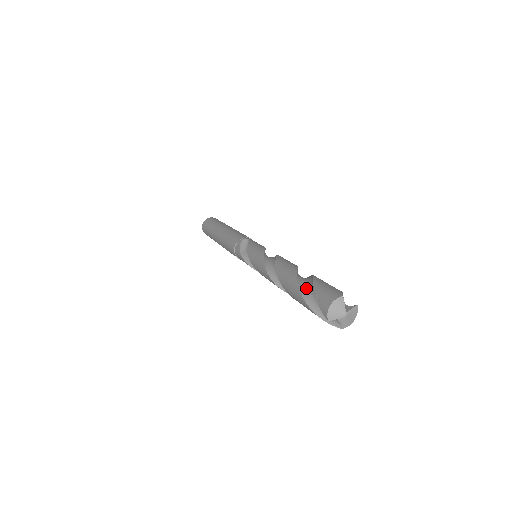
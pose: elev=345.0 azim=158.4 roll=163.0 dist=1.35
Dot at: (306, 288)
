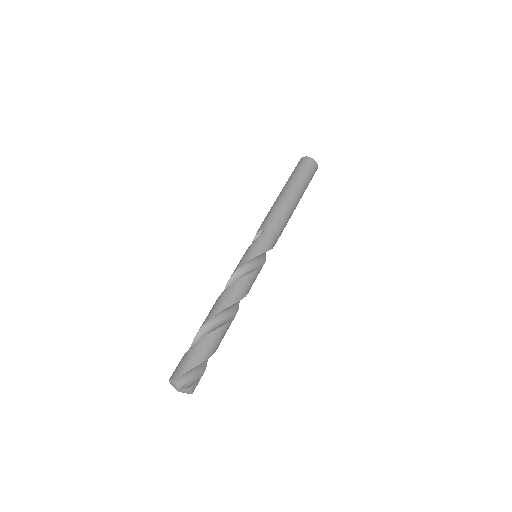
Dot at: occluded
